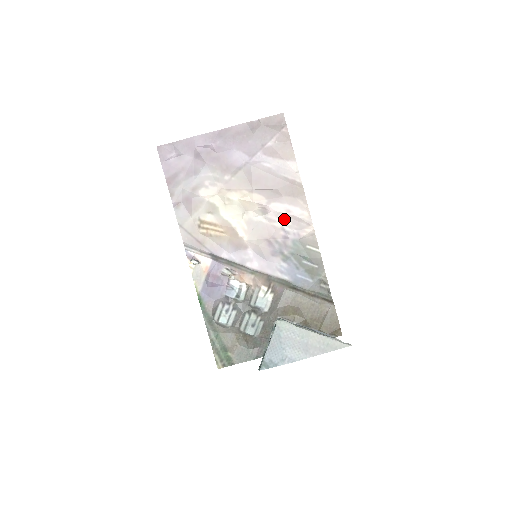
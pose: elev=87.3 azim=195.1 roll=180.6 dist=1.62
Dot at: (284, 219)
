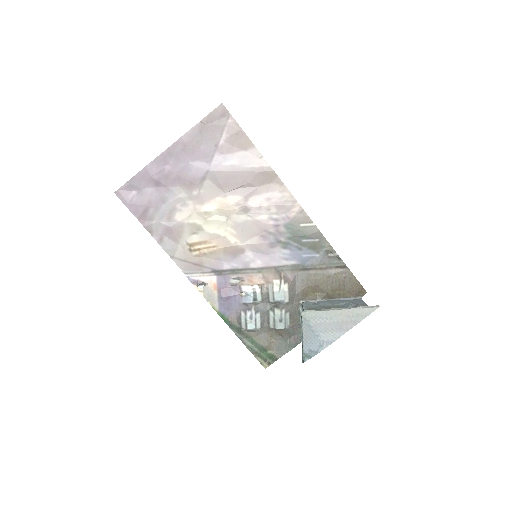
Dot at: (268, 209)
